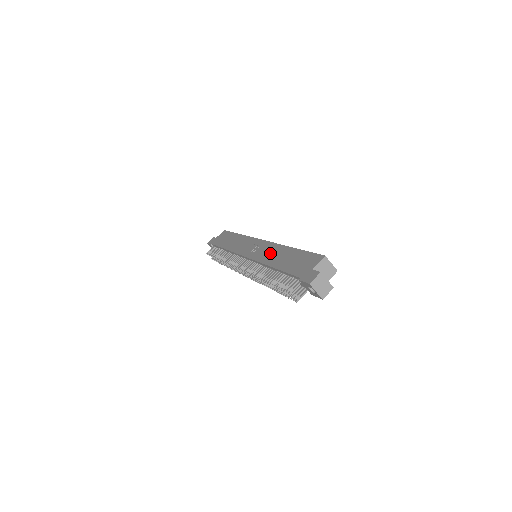
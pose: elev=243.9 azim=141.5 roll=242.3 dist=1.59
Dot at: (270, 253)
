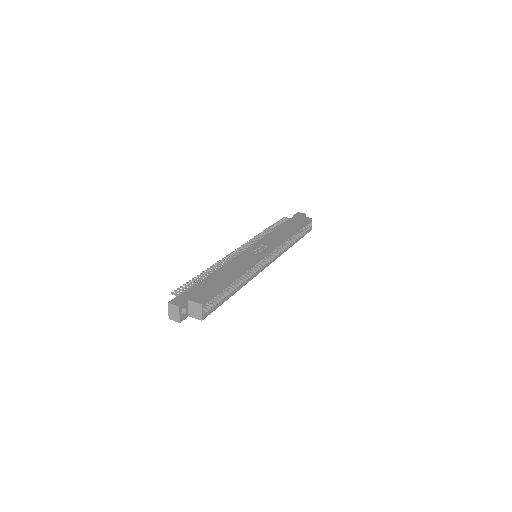
Dot at: (238, 264)
